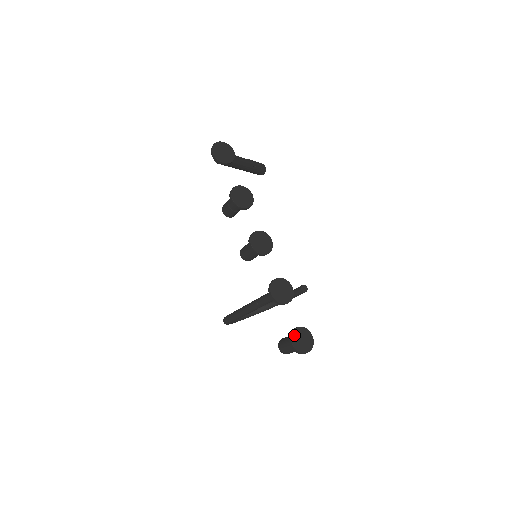
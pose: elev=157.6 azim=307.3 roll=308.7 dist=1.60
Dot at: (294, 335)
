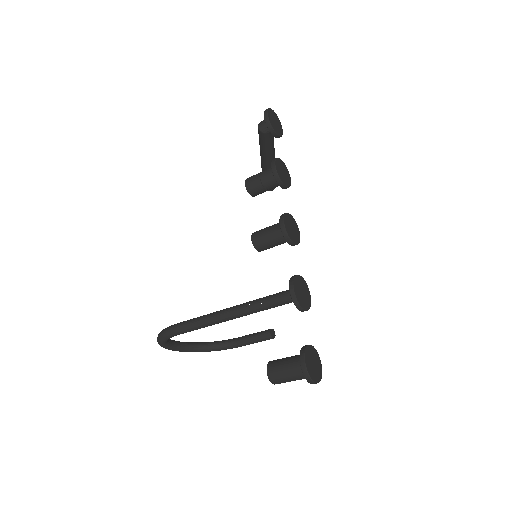
Dot at: (307, 351)
